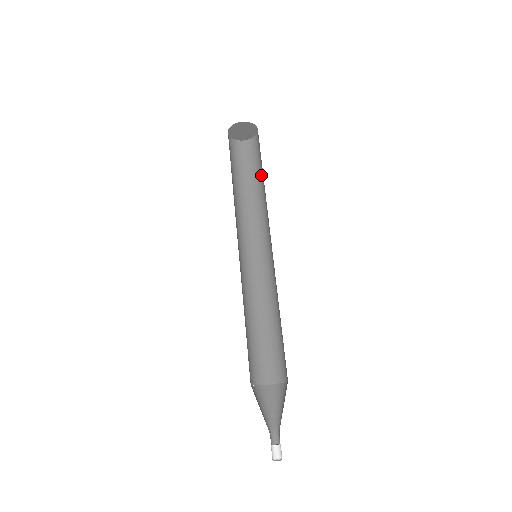
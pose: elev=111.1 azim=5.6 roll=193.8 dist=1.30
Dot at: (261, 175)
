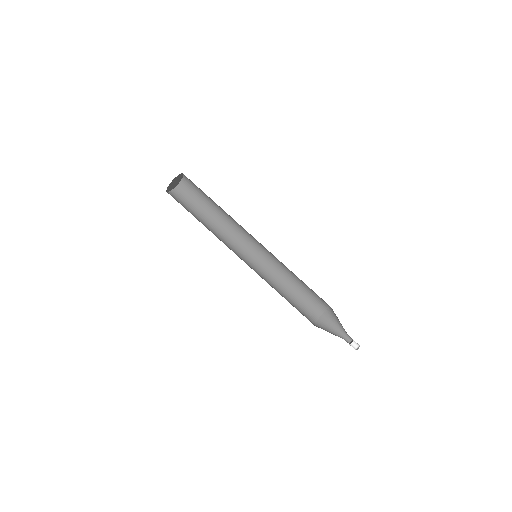
Dot at: (210, 204)
